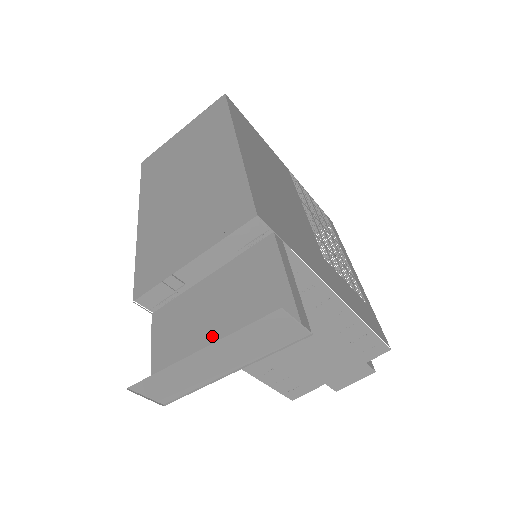
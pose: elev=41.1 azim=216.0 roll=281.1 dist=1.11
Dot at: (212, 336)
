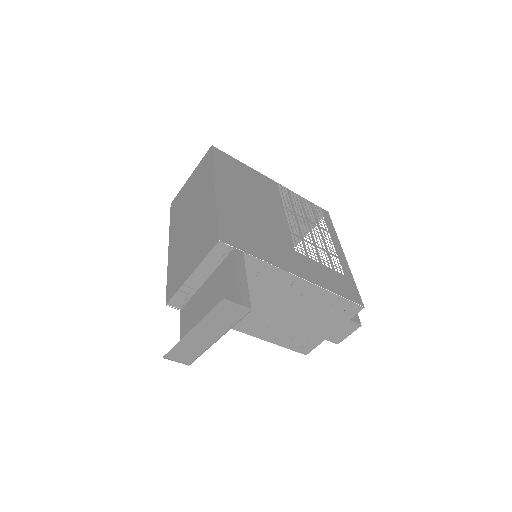
Dot at: occluded
